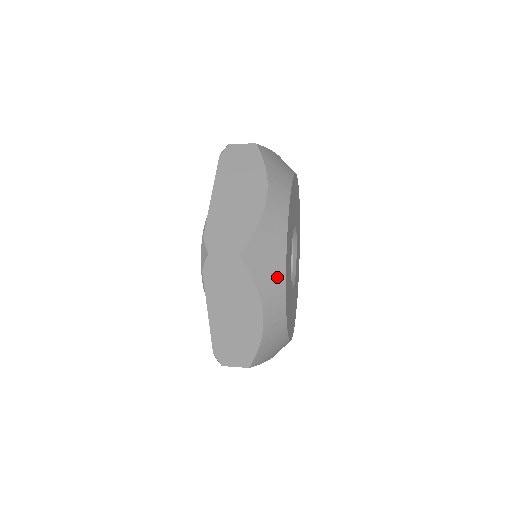
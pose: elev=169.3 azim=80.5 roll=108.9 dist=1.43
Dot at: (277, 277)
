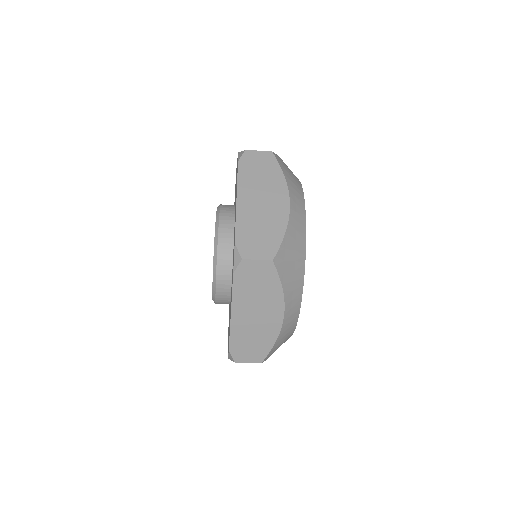
Dot at: (298, 188)
